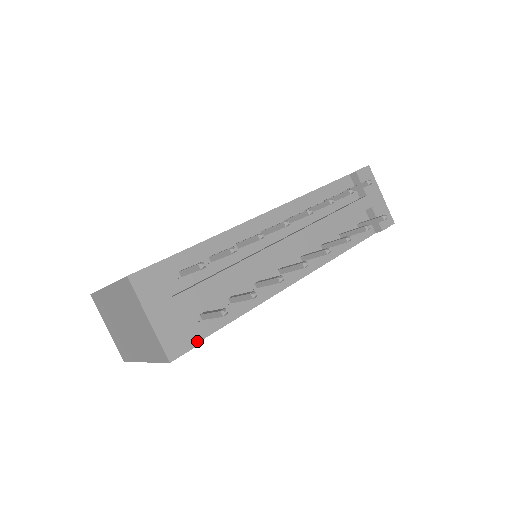
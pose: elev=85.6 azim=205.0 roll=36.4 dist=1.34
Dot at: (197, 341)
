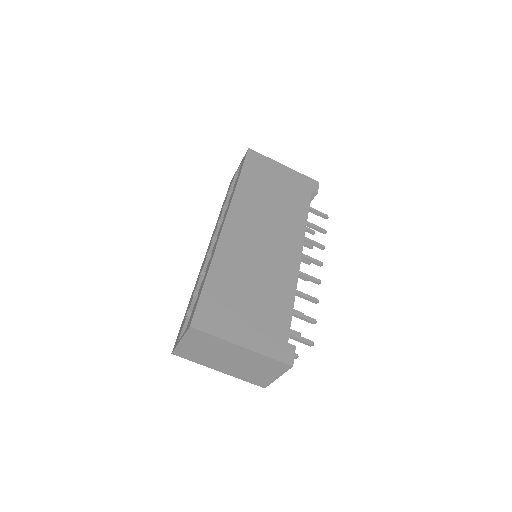
Dot at: occluded
